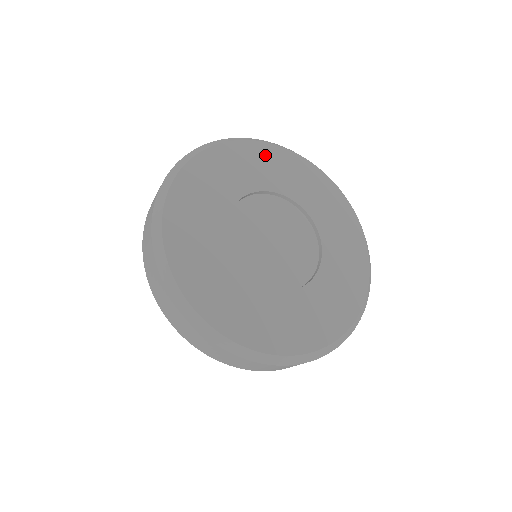
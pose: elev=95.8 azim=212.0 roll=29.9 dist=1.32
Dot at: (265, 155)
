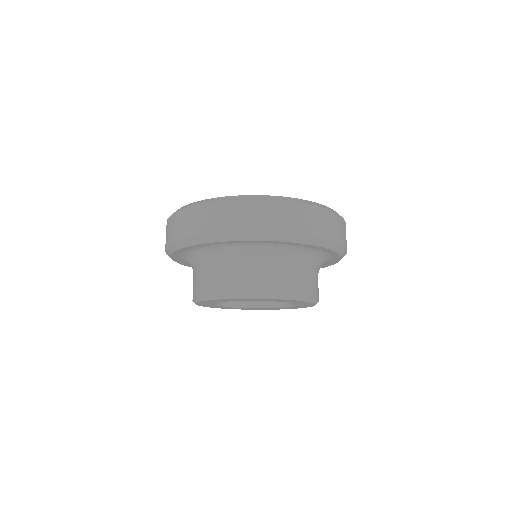
Dot at: occluded
